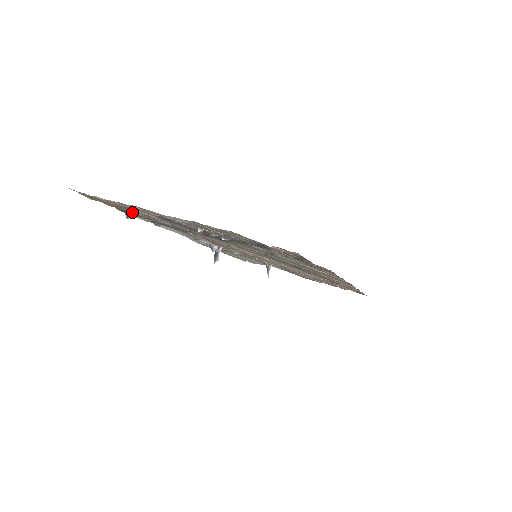
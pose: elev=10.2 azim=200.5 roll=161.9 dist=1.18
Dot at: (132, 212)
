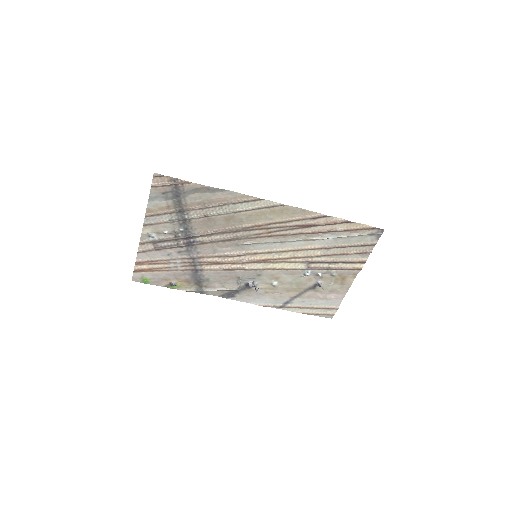
Dot at: (171, 279)
